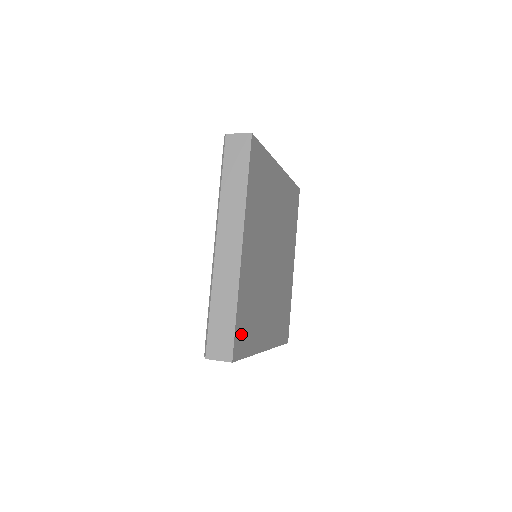
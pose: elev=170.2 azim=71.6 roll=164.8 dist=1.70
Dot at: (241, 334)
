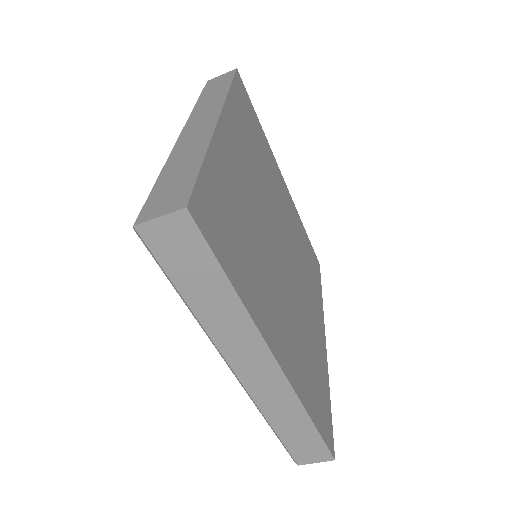
Dot at: (213, 212)
